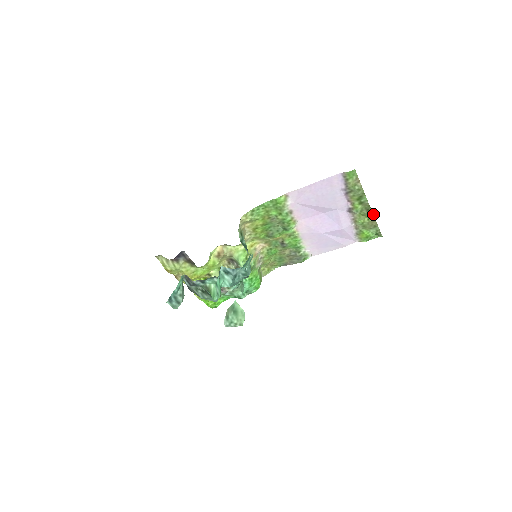
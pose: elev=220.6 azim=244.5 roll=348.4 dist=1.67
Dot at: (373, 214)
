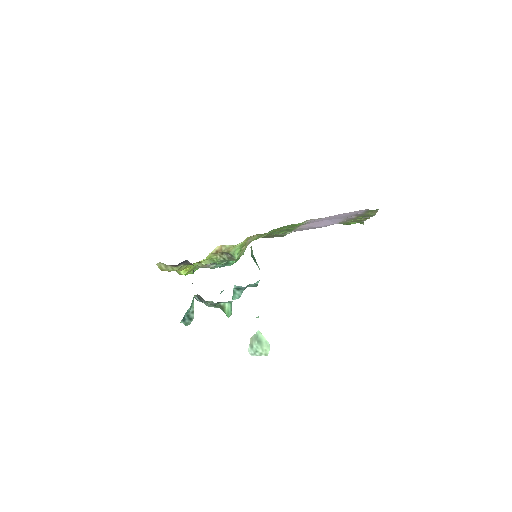
Dot at: occluded
